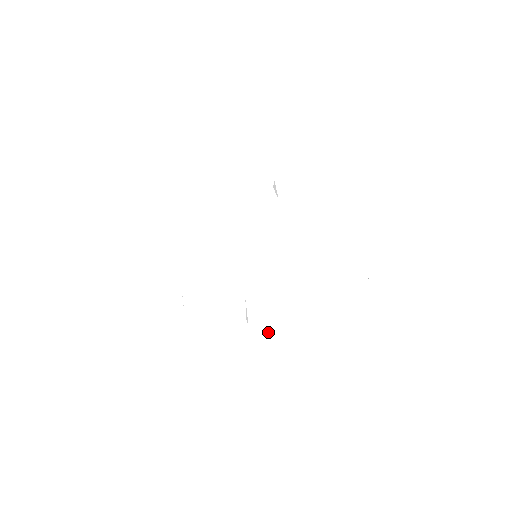
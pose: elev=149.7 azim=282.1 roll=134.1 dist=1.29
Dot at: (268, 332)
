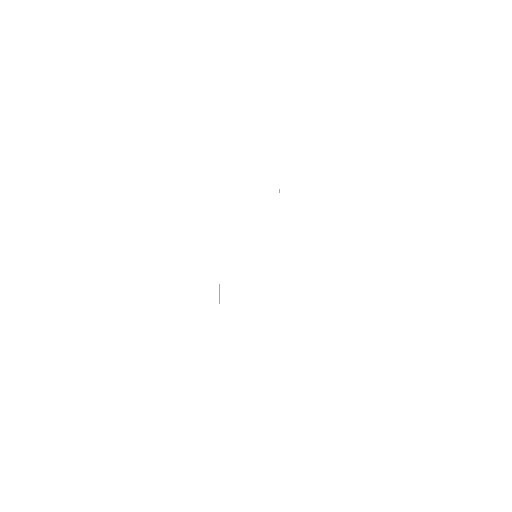
Dot at: (252, 333)
